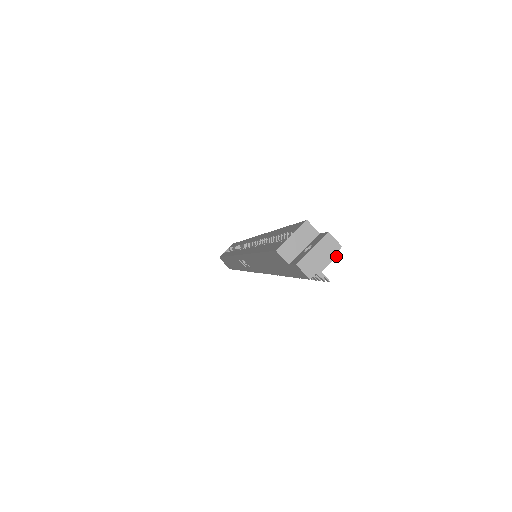
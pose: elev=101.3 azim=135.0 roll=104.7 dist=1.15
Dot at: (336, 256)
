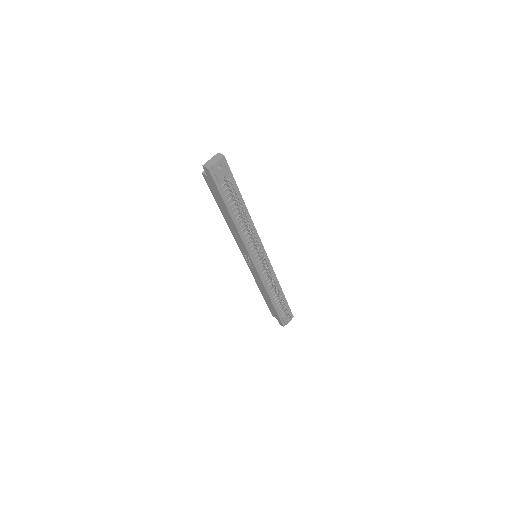
Dot at: (221, 159)
